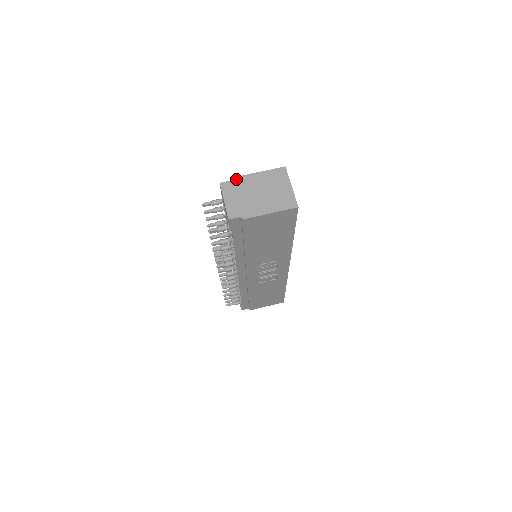
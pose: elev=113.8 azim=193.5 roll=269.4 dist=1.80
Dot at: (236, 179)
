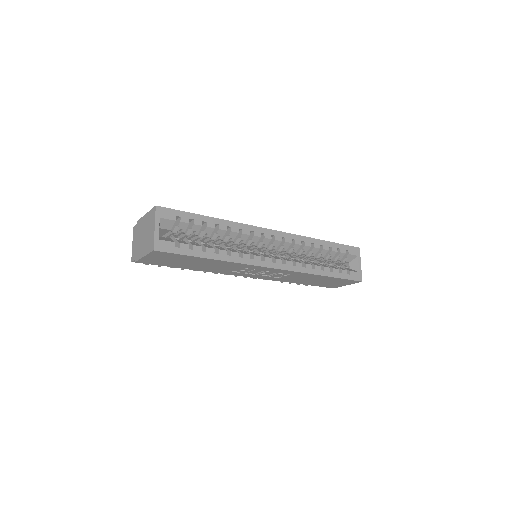
Dot at: (138, 222)
